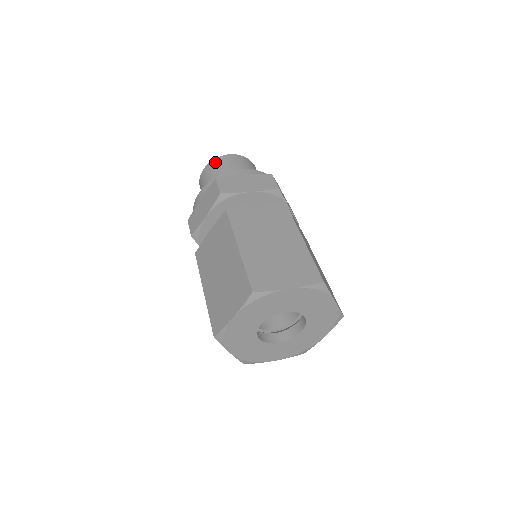
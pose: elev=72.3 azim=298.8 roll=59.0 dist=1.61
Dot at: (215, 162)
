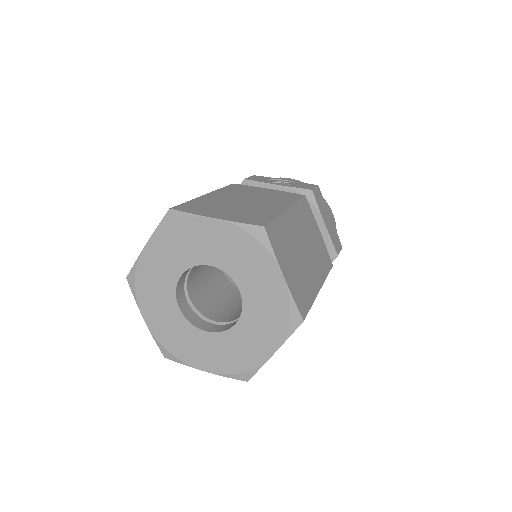
Dot at: occluded
